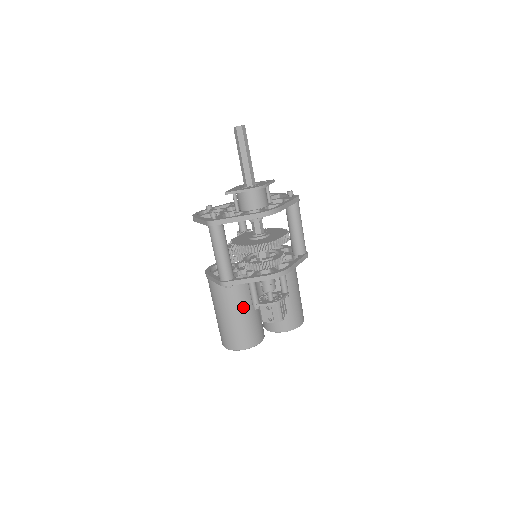
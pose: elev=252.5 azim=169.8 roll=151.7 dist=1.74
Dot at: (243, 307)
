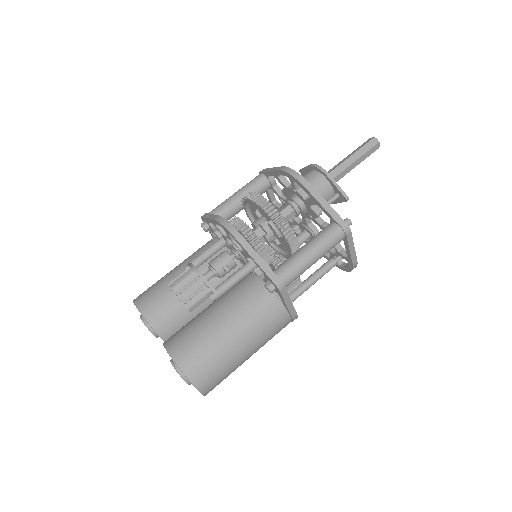
Dot at: occluded
